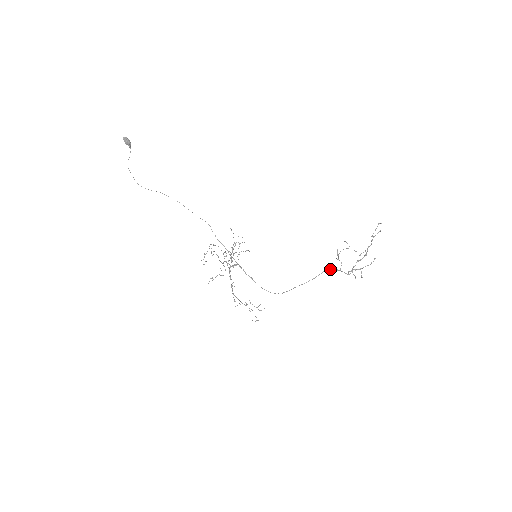
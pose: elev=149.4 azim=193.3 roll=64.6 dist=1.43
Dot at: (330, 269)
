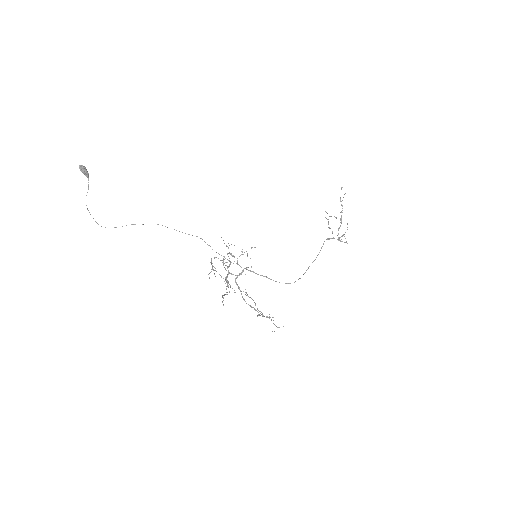
Dot at: (327, 239)
